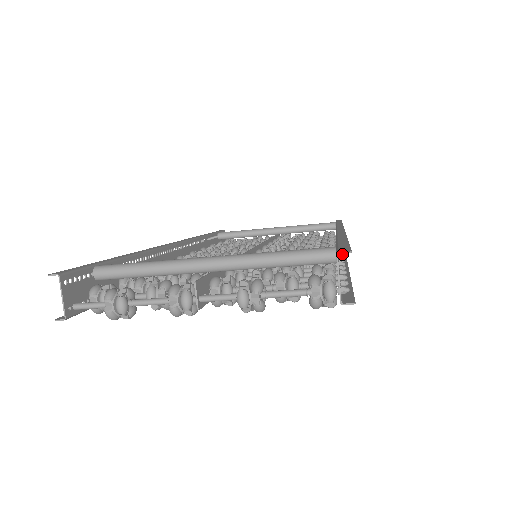
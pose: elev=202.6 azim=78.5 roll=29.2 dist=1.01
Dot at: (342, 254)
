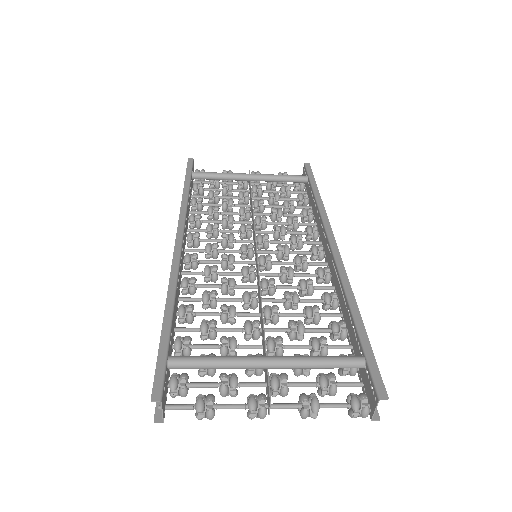
Dot at: (369, 364)
